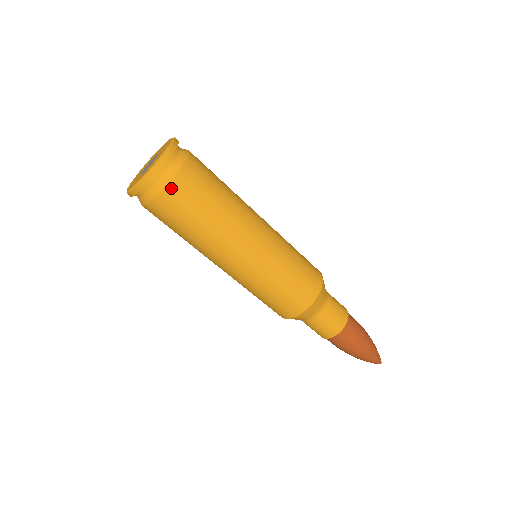
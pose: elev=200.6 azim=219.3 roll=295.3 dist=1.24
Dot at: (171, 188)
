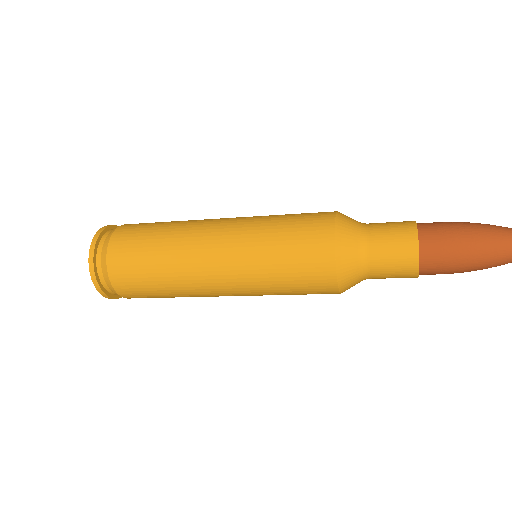
Dot at: (122, 293)
